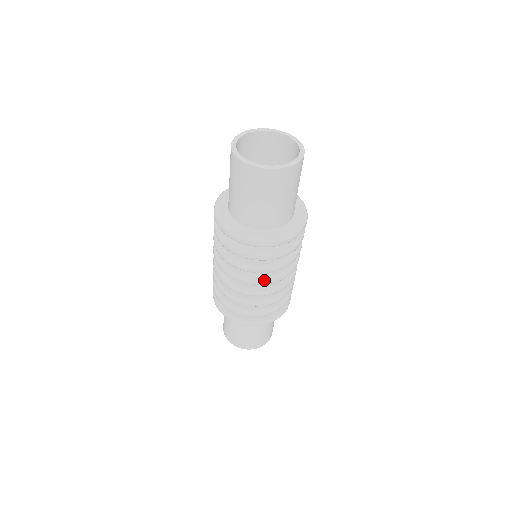
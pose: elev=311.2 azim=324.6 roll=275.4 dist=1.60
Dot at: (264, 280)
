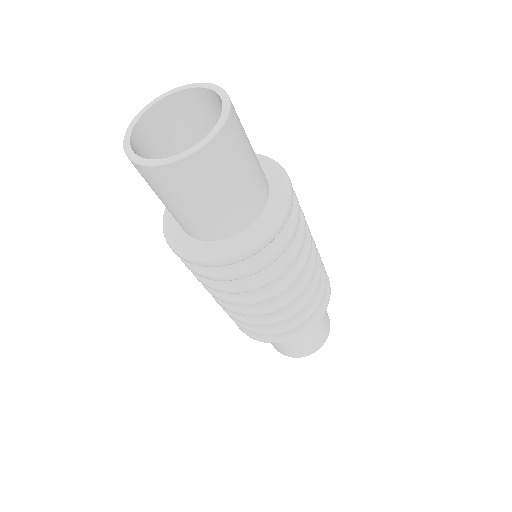
Dot at: (269, 294)
